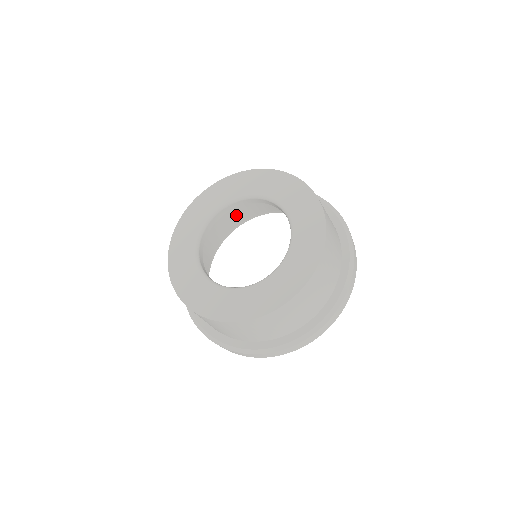
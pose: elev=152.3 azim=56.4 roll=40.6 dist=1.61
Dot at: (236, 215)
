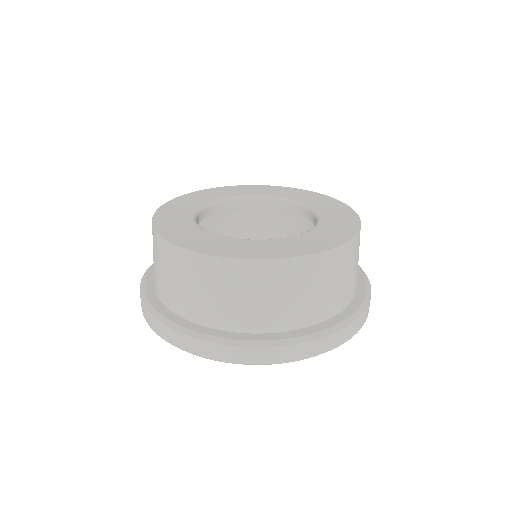
Dot at: occluded
